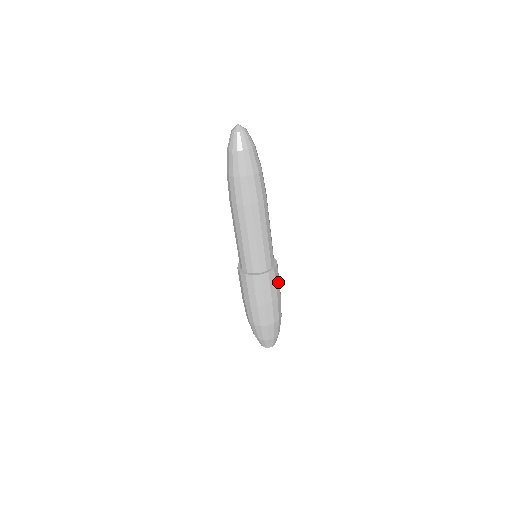
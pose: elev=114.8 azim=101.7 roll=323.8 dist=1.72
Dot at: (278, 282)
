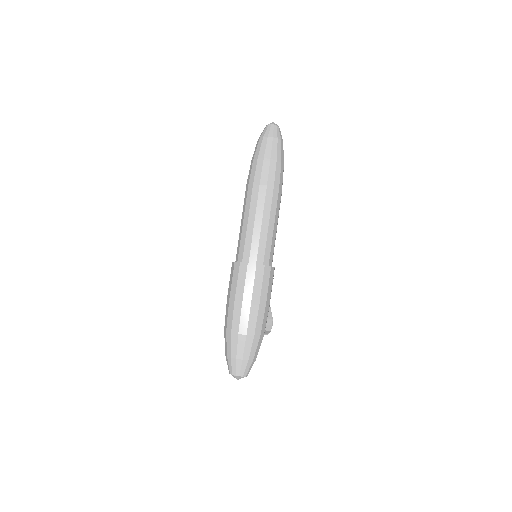
Dot at: (260, 287)
